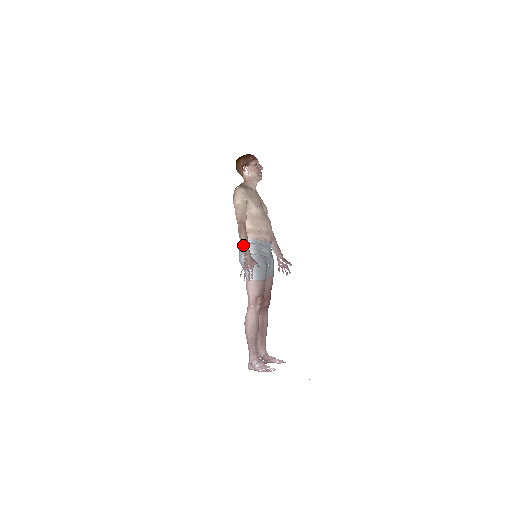
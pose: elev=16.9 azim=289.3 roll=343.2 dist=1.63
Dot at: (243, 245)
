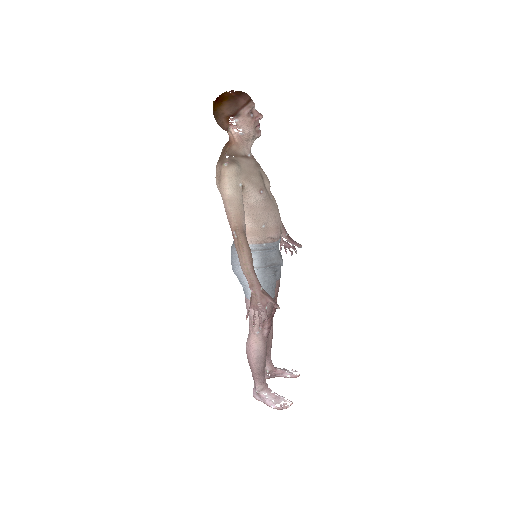
Dot at: (246, 271)
